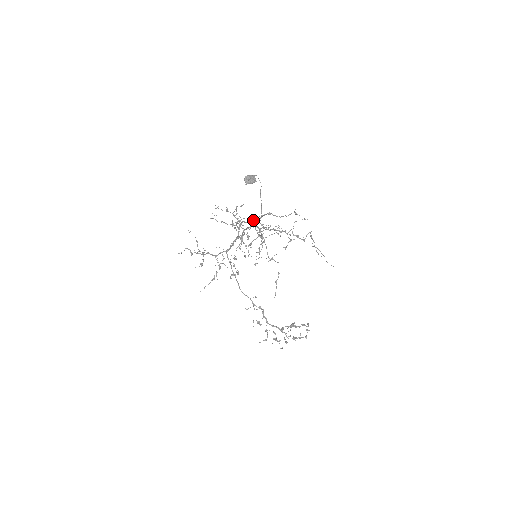
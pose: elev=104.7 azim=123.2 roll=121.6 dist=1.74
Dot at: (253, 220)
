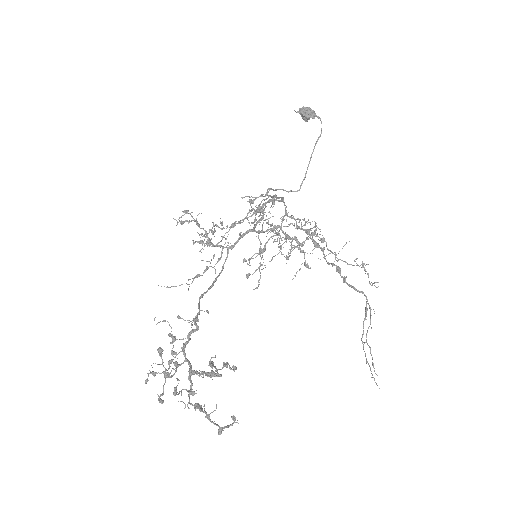
Dot at: occluded
